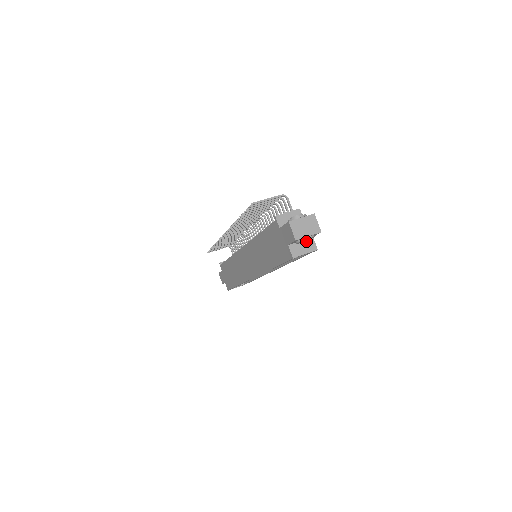
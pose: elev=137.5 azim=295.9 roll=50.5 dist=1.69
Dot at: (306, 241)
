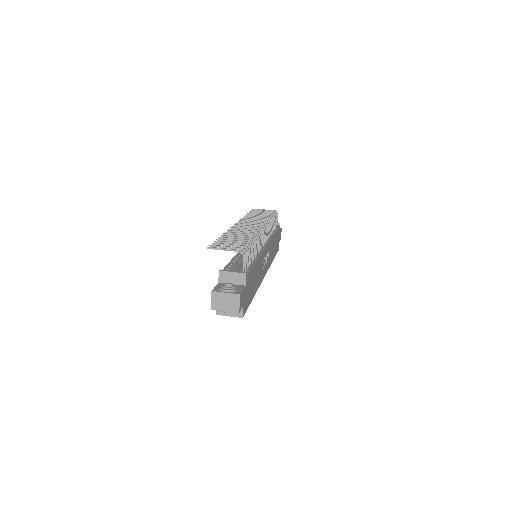
Dot at: occluded
